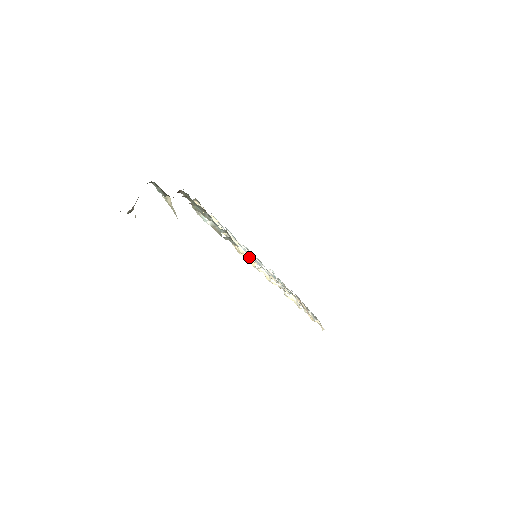
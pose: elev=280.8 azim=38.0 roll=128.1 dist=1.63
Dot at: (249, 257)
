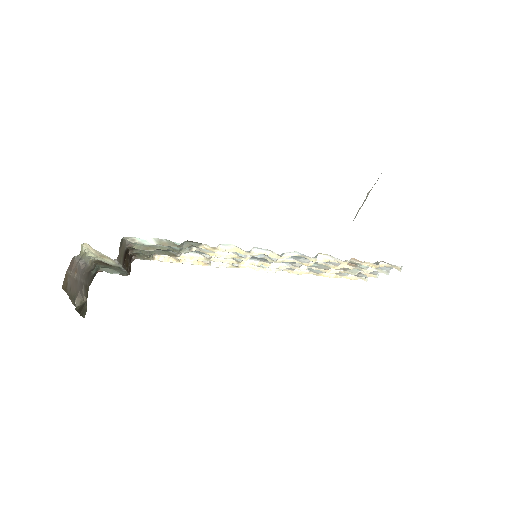
Dot at: (229, 248)
